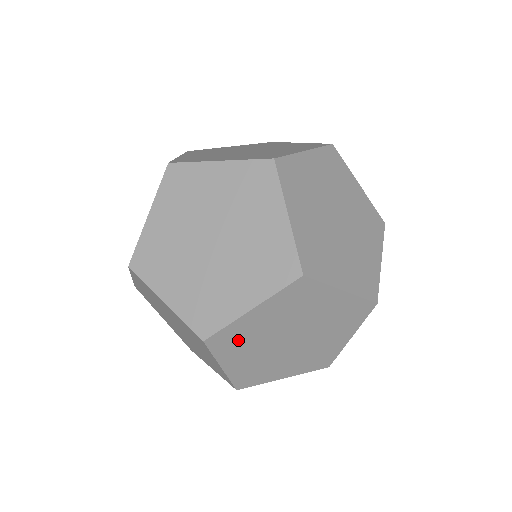
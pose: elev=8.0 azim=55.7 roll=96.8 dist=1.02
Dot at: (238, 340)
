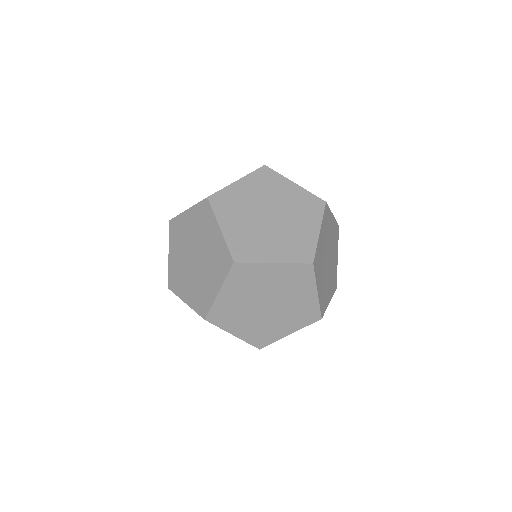
Dot at: occluded
